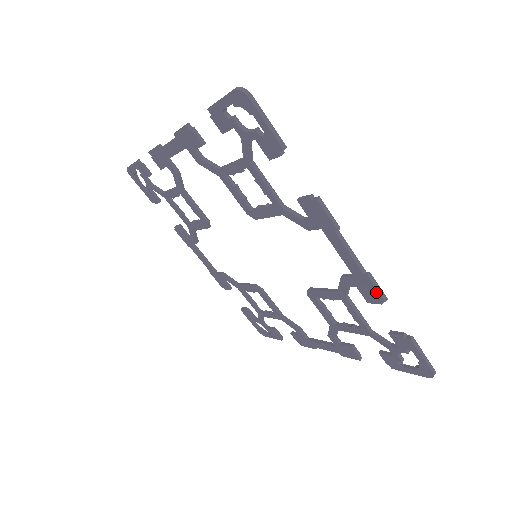
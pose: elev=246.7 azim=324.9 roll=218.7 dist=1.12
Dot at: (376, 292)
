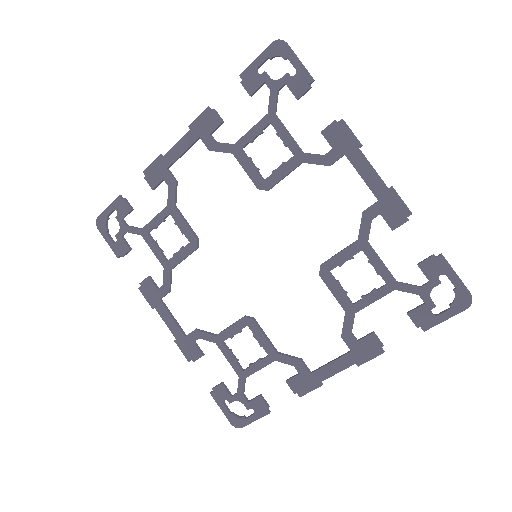
Dot at: (401, 206)
